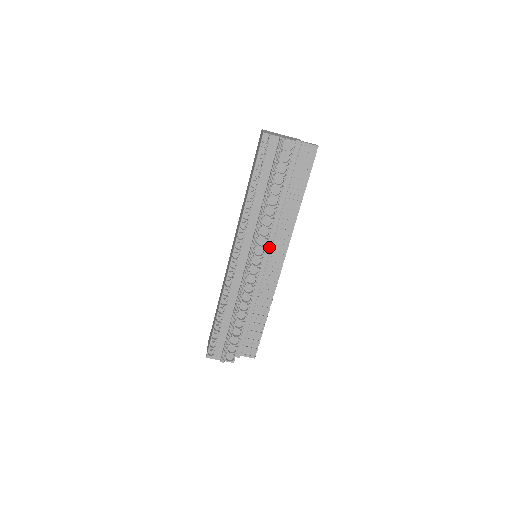
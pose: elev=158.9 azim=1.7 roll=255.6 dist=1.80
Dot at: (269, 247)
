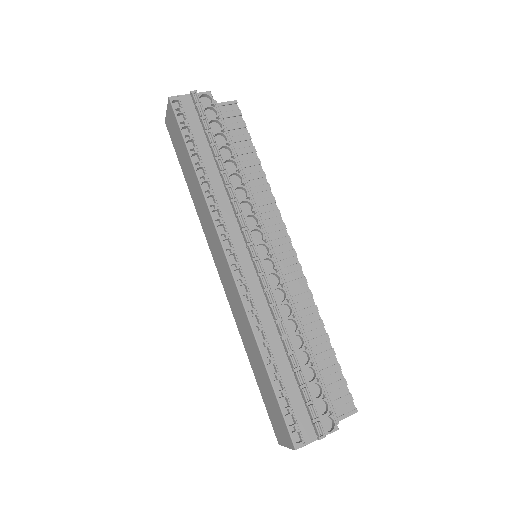
Dot at: occluded
